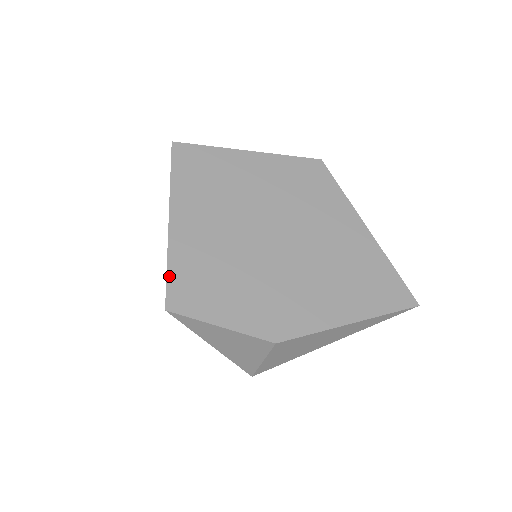
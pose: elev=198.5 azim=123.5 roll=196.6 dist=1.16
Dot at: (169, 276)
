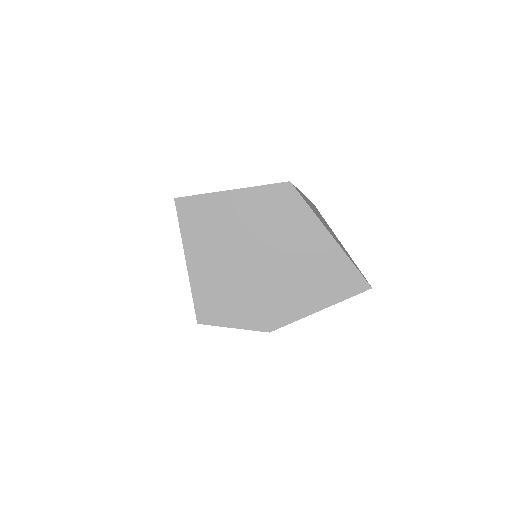
Dot at: (195, 301)
